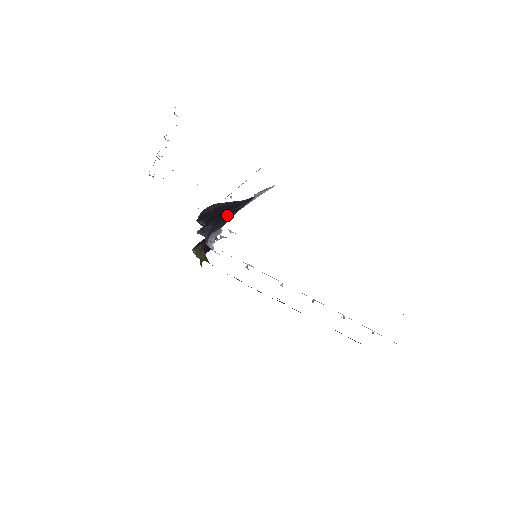
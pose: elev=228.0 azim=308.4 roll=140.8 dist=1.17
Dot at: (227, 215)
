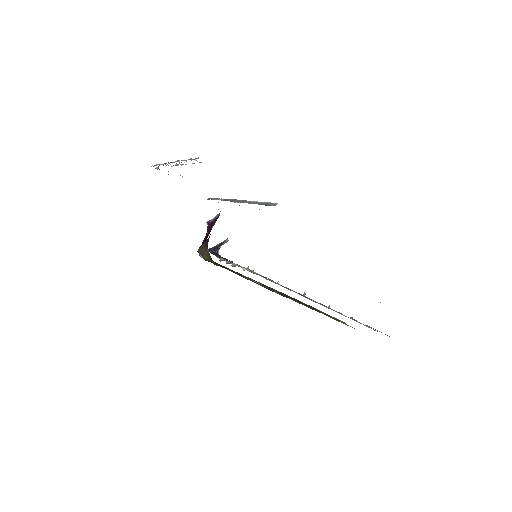
Dot at: occluded
